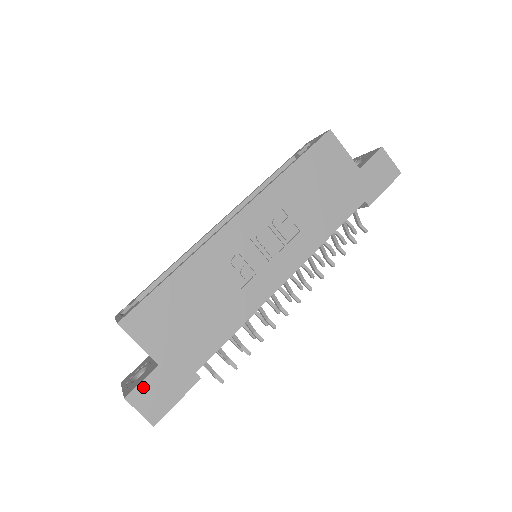
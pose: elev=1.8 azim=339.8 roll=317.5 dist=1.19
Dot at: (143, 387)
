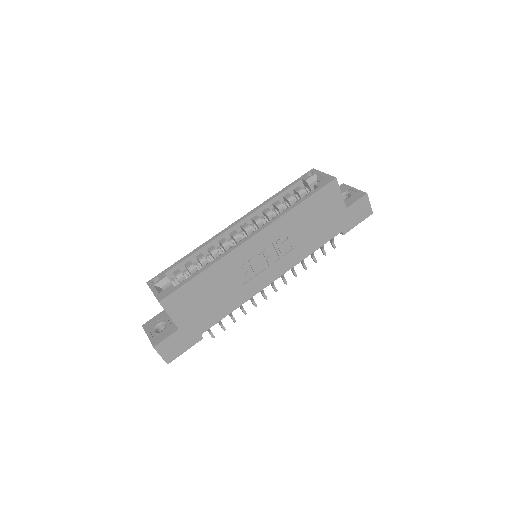
Dot at: (166, 341)
